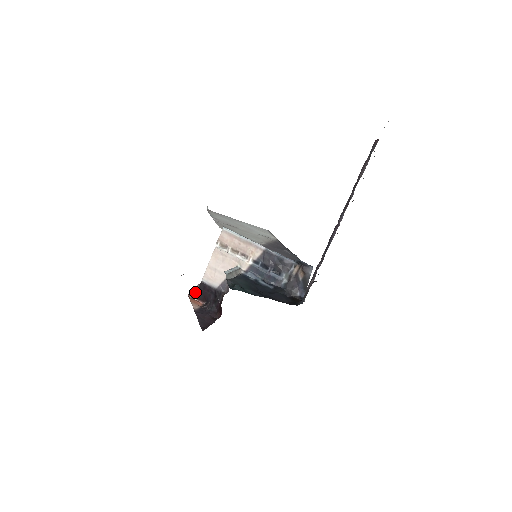
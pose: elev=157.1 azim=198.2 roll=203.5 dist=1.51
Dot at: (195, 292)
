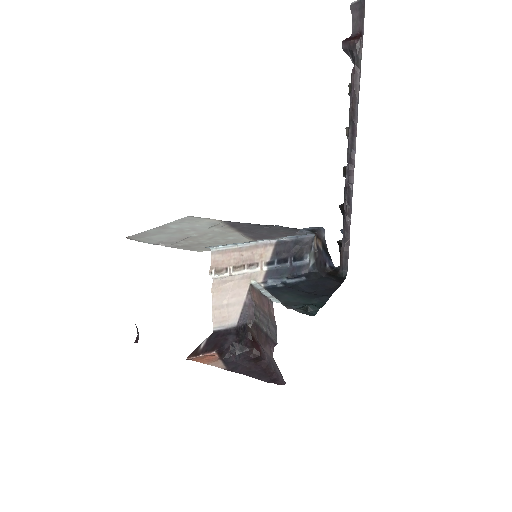
Dot at: (199, 349)
